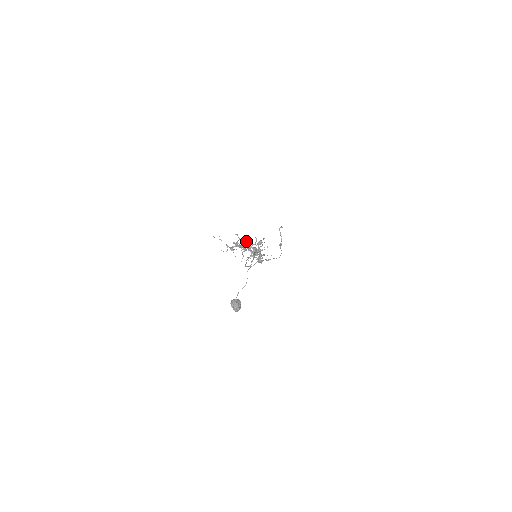
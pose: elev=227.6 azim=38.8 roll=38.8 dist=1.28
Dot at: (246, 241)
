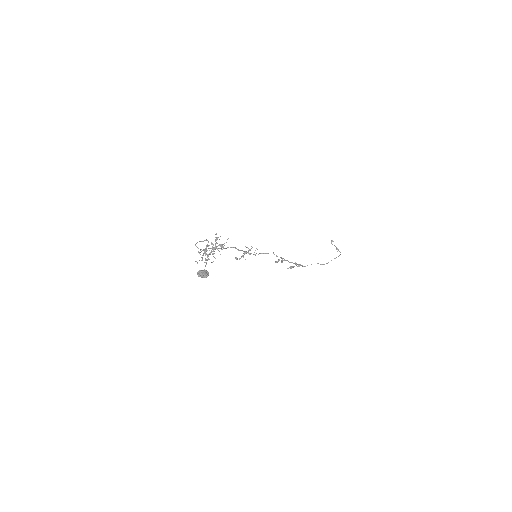
Dot at: occluded
